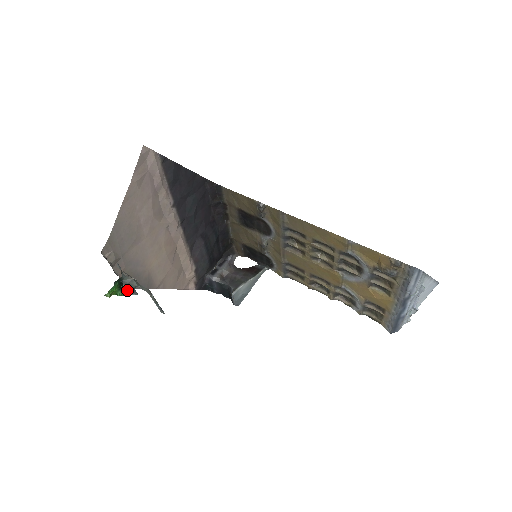
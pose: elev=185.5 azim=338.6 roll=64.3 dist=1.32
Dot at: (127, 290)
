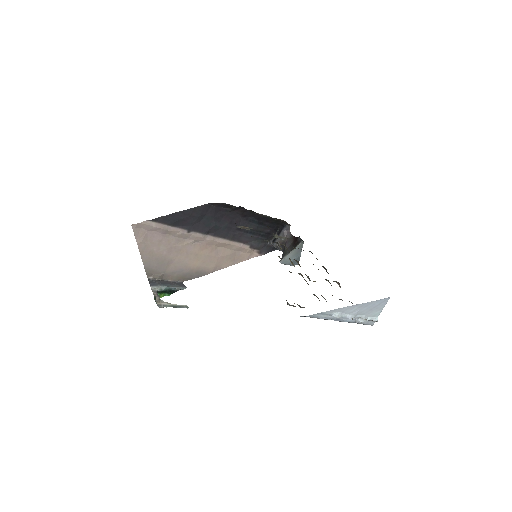
Dot at: (174, 290)
